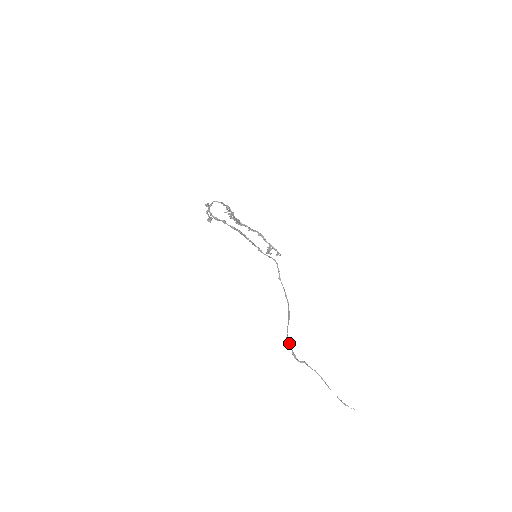
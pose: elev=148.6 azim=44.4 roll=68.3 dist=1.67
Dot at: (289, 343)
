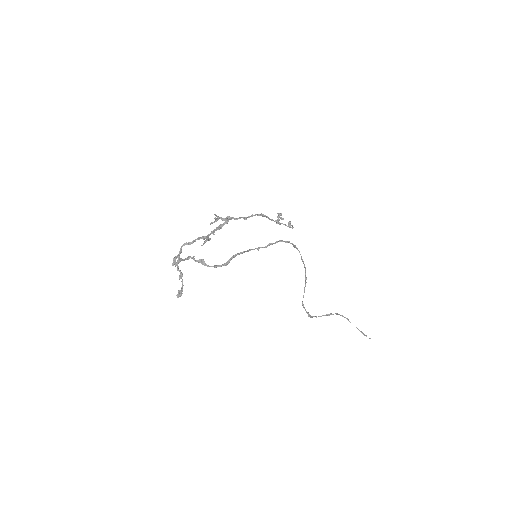
Dot at: occluded
